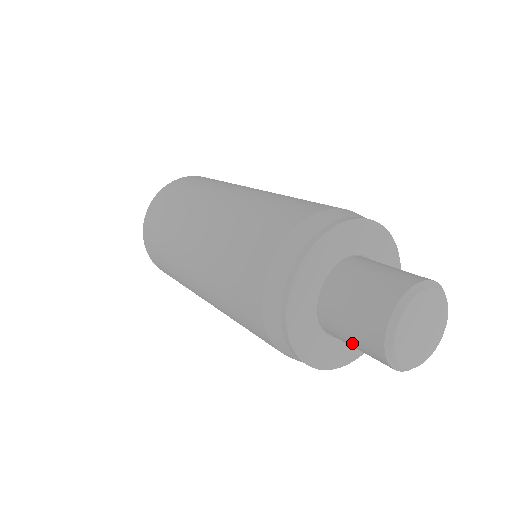
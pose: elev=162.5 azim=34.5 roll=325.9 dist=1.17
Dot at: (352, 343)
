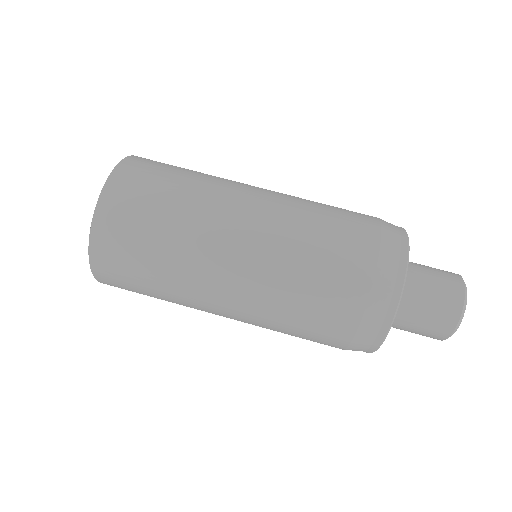
Dot at: occluded
